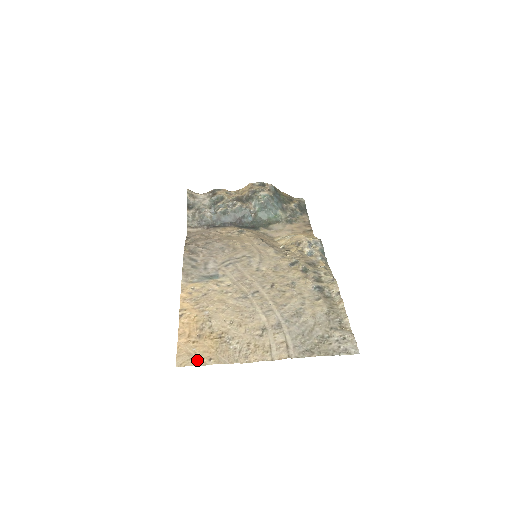
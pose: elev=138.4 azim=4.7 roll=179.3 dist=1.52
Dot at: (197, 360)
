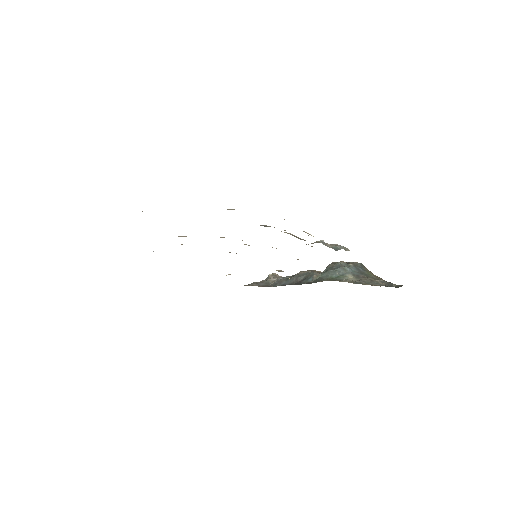
Dot at: occluded
